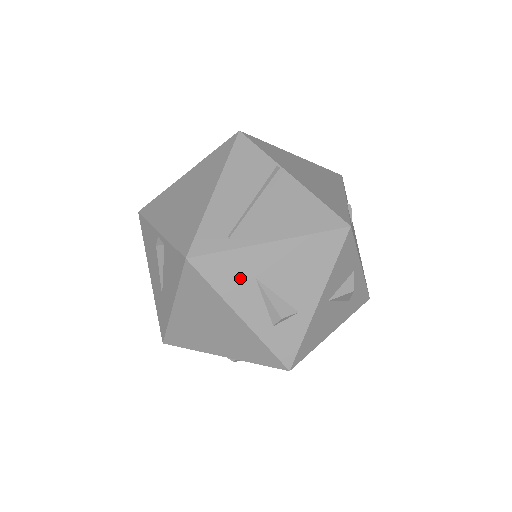
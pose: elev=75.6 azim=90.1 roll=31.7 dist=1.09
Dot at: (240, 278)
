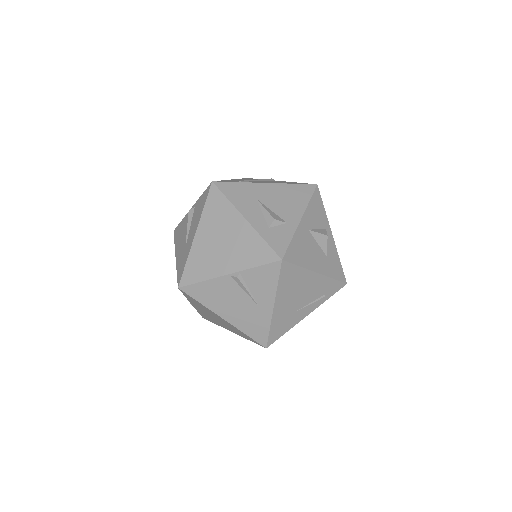
Dot at: (246, 197)
